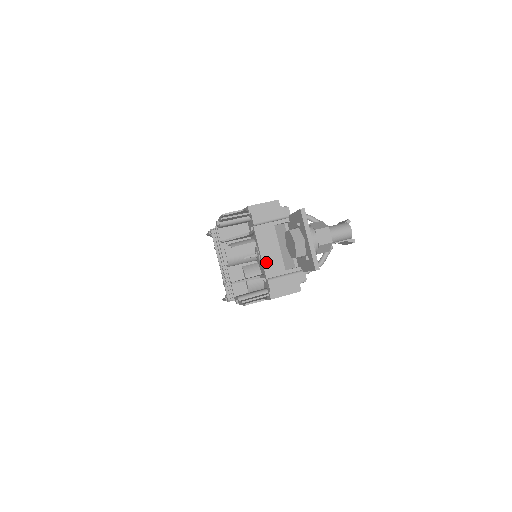
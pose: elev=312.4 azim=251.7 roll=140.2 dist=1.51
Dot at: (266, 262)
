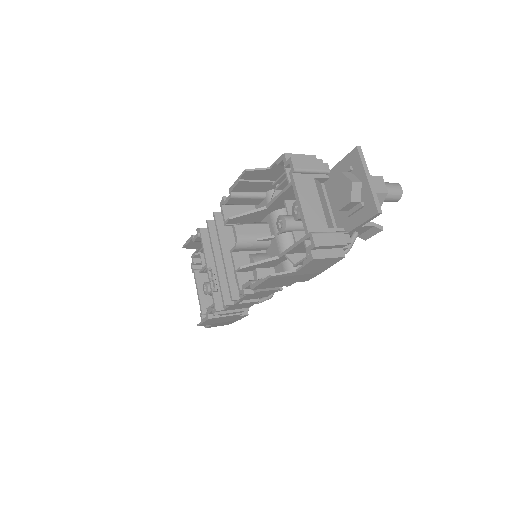
Dot at: (307, 214)
